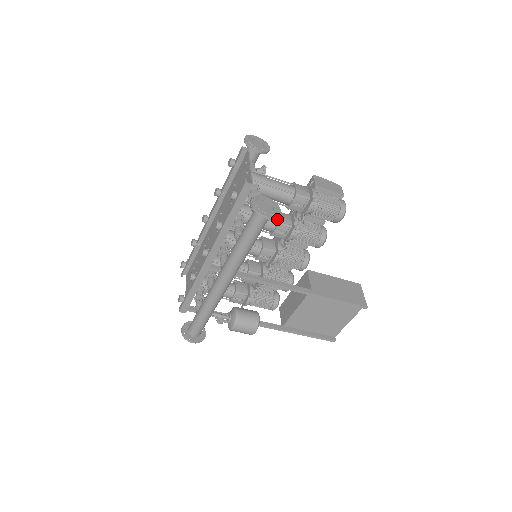
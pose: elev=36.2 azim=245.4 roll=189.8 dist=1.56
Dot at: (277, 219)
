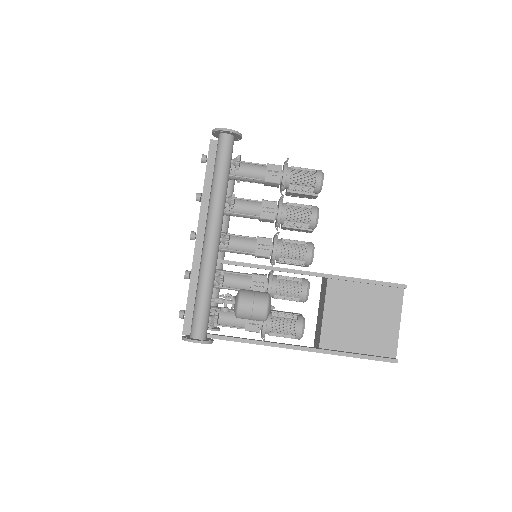
Dot at: occluded
